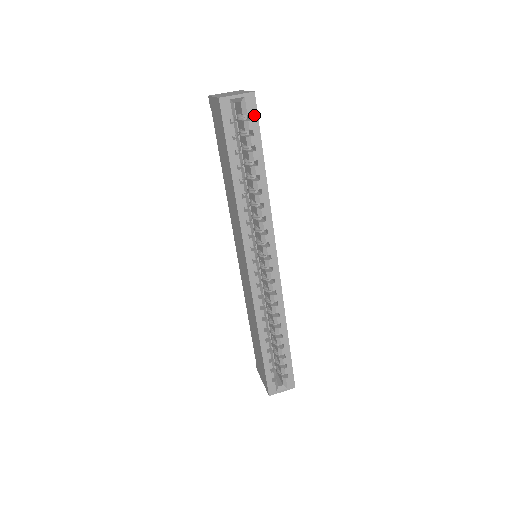
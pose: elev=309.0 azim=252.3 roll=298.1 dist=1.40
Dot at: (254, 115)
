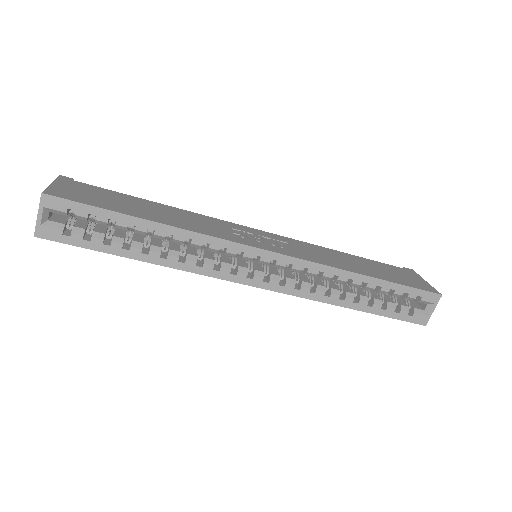
Dot at: (70, 205)
